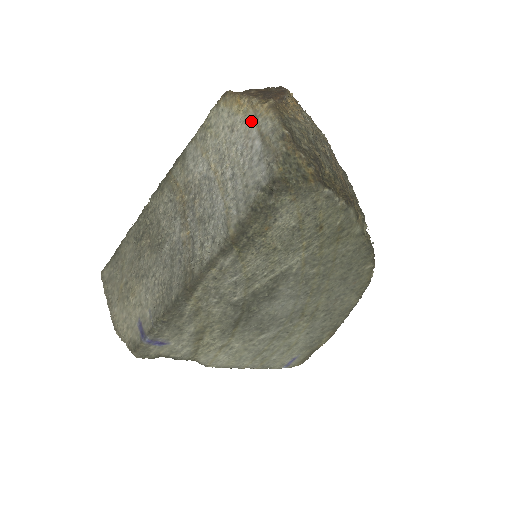
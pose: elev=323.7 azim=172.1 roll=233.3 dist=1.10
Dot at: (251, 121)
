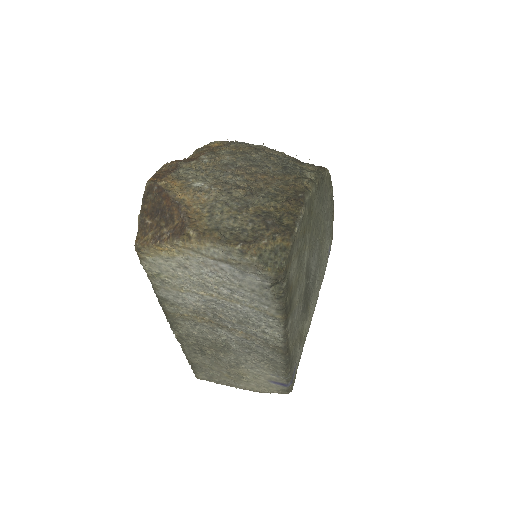
Dot at: (196, 256)
